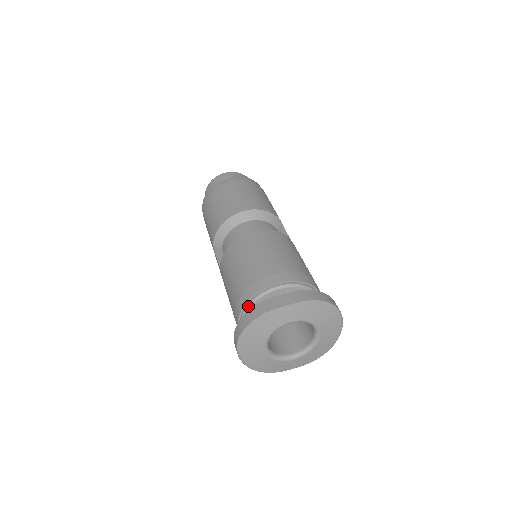
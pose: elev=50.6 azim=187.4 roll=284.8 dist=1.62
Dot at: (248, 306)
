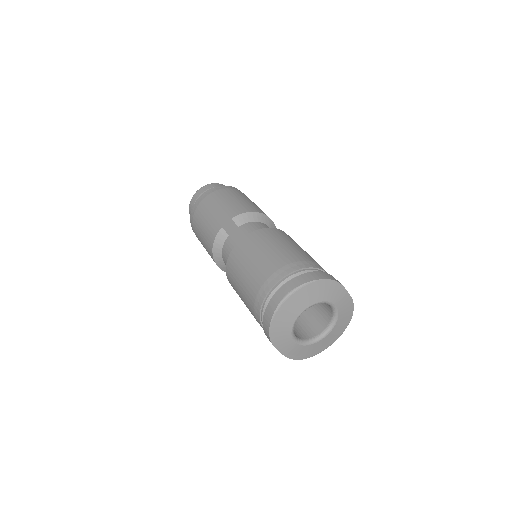
Dot at: (307, 271)
